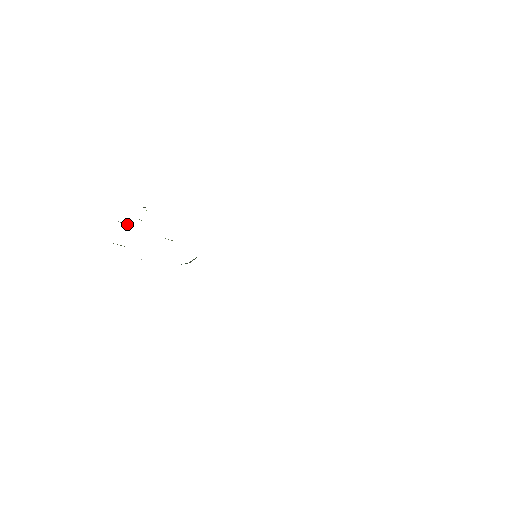
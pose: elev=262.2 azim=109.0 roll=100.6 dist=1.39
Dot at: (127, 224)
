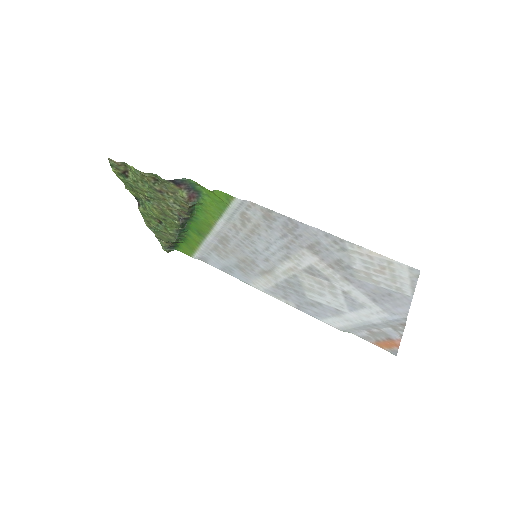
Dot at: (144, 208)
